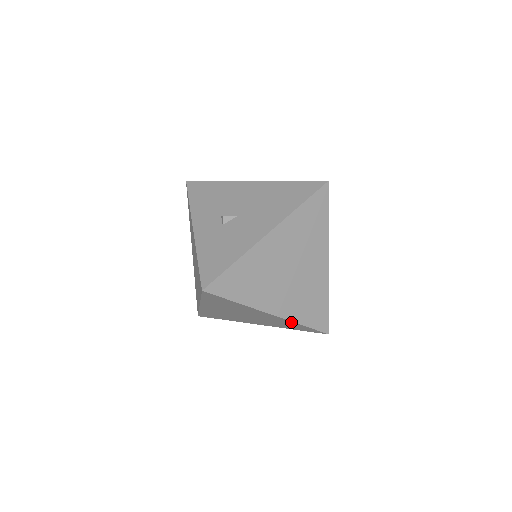
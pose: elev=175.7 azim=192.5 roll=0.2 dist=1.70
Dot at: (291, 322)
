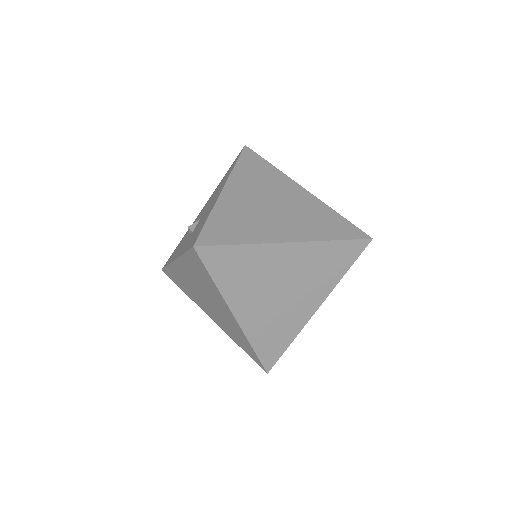
Dot at: (320, 245)
